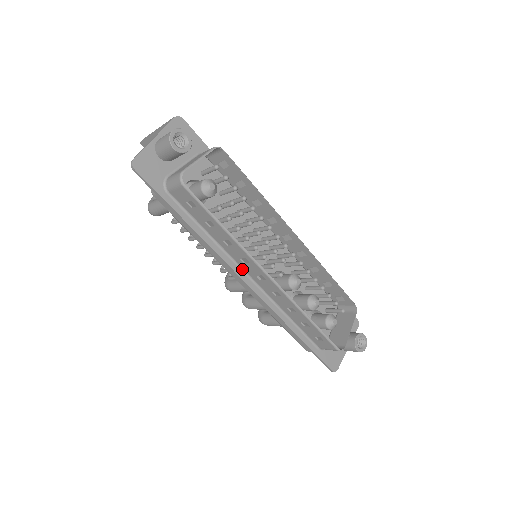
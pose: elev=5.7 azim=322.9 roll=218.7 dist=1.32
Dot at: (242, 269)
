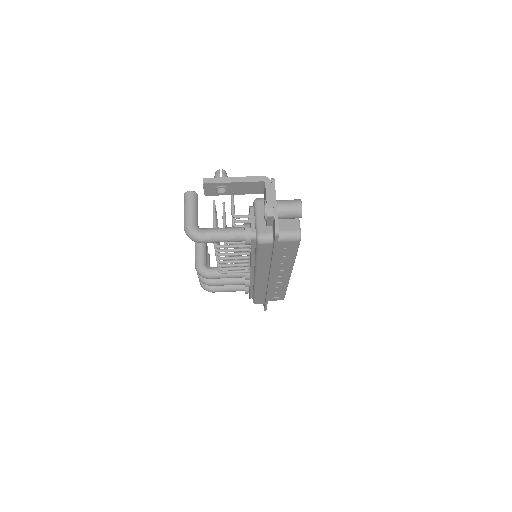
Dot at: occluded
